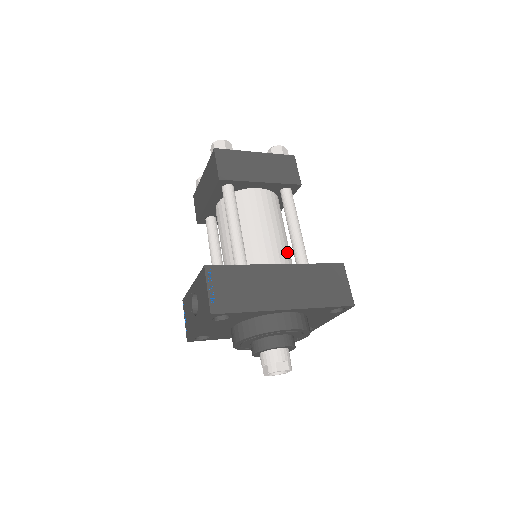
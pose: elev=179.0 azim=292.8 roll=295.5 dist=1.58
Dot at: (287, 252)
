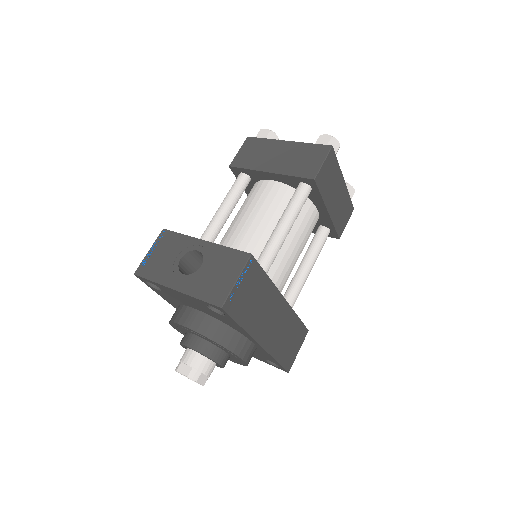
Dot at: occluded
